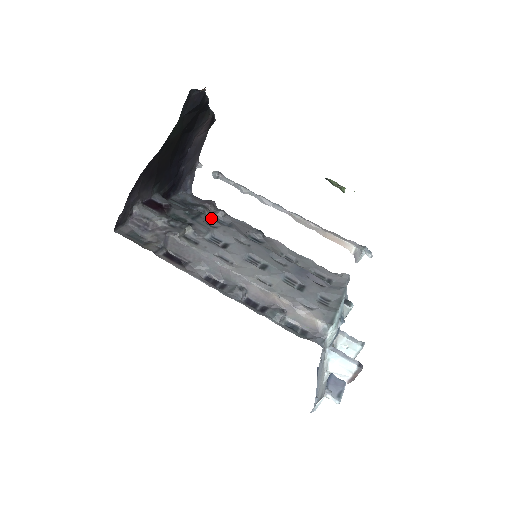
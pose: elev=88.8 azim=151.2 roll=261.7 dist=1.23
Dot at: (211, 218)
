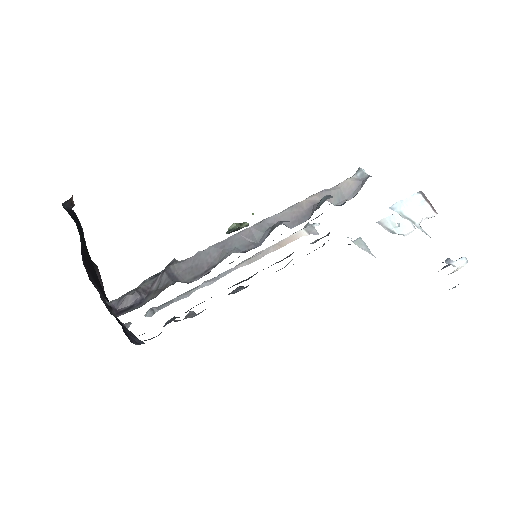
Dot at: occluded
